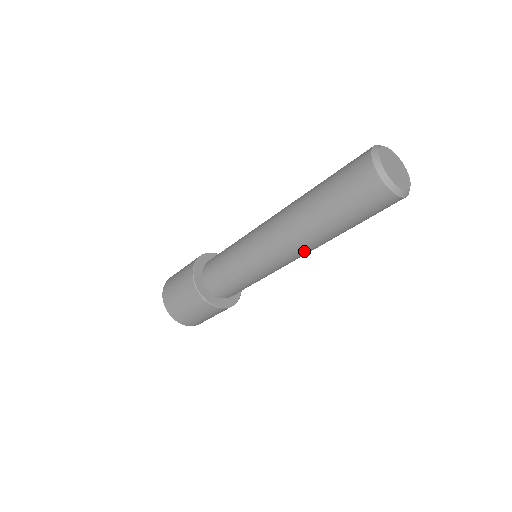
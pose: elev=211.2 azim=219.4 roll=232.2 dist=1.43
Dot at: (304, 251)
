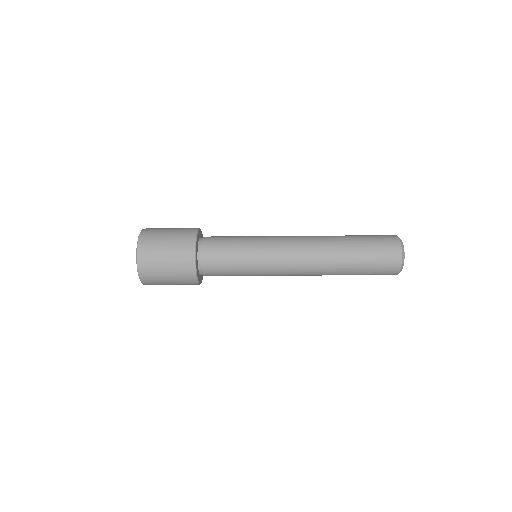
Dot at: occluded
